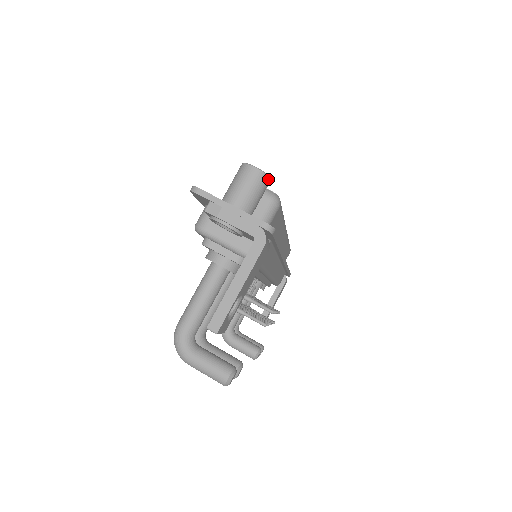
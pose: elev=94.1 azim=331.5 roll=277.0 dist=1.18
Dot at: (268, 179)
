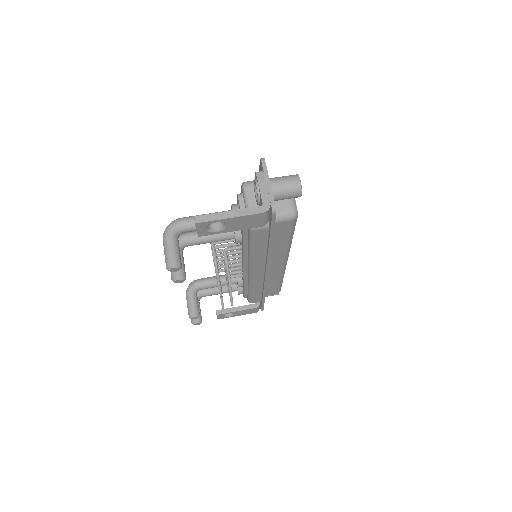
Dot at: (300, 193)
